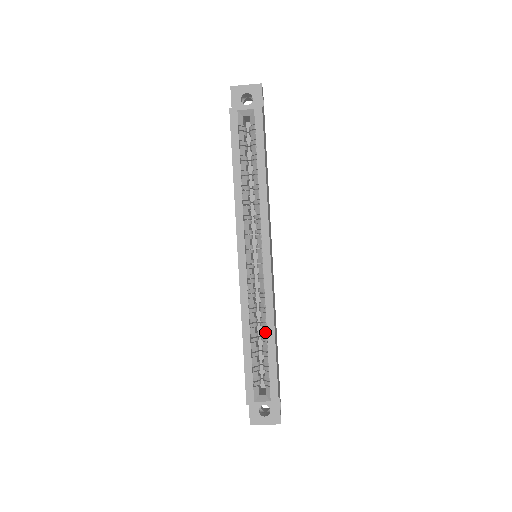
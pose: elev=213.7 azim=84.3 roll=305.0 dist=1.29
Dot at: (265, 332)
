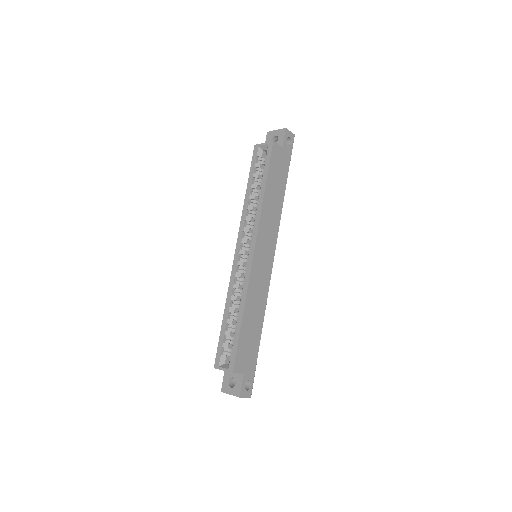
Dot at: (238, 312)
